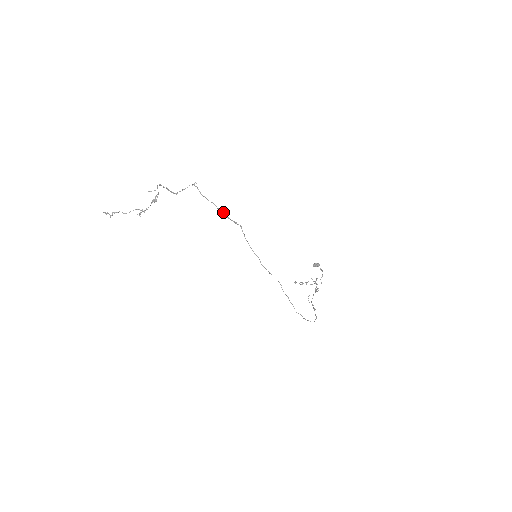
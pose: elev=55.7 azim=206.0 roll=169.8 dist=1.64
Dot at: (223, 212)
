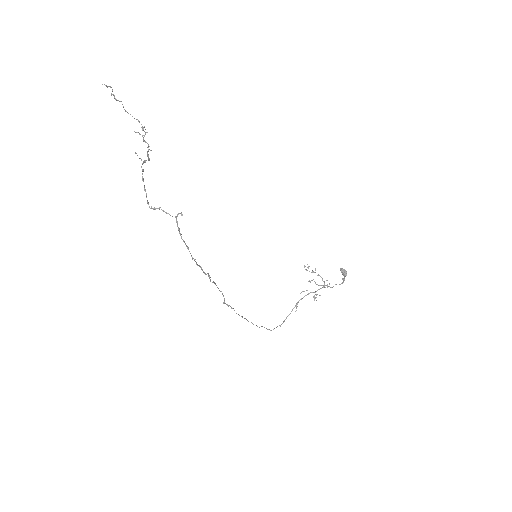
Dot at: (196, 263)
